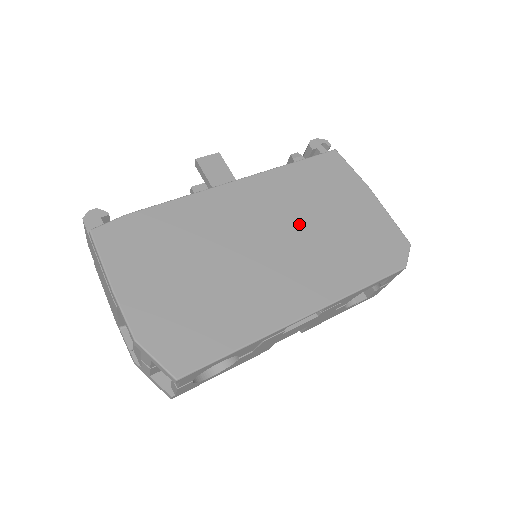
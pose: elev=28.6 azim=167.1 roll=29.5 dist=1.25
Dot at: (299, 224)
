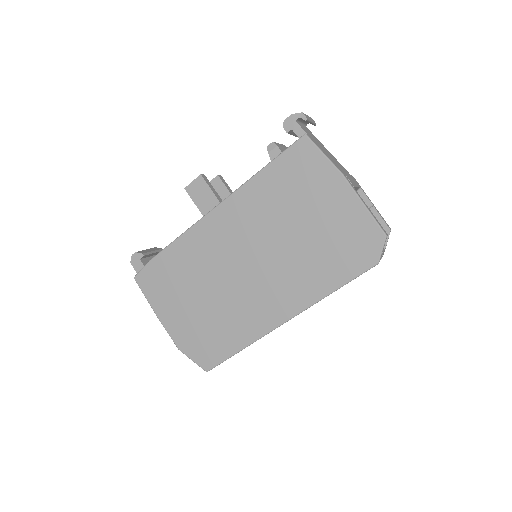
Dot at: (273, 239)
